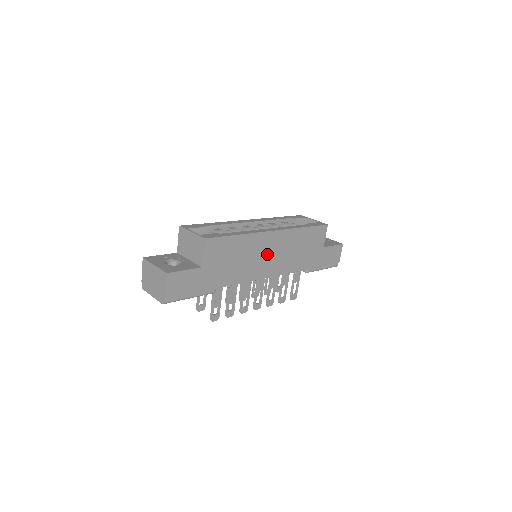
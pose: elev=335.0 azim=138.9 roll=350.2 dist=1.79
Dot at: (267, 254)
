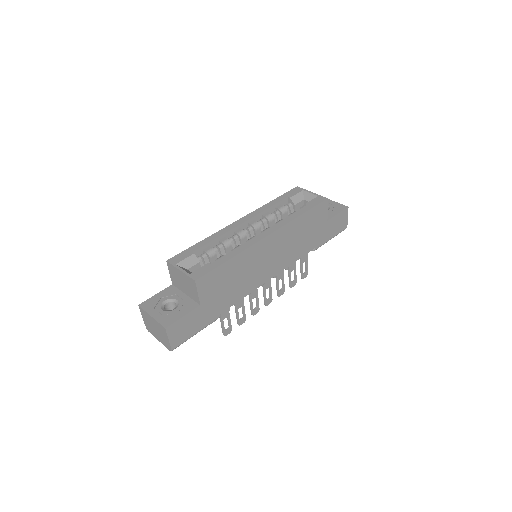
Dot at: (266, 259)
